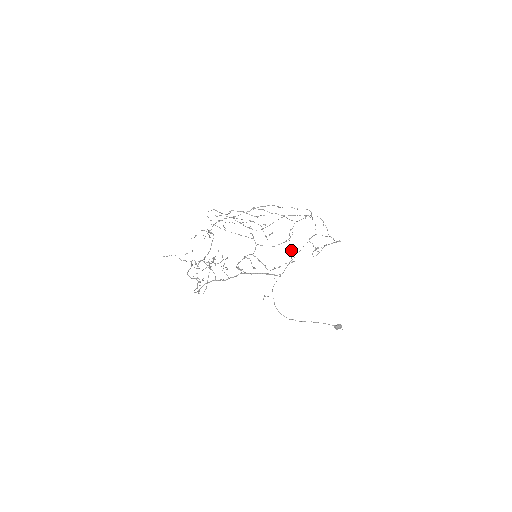
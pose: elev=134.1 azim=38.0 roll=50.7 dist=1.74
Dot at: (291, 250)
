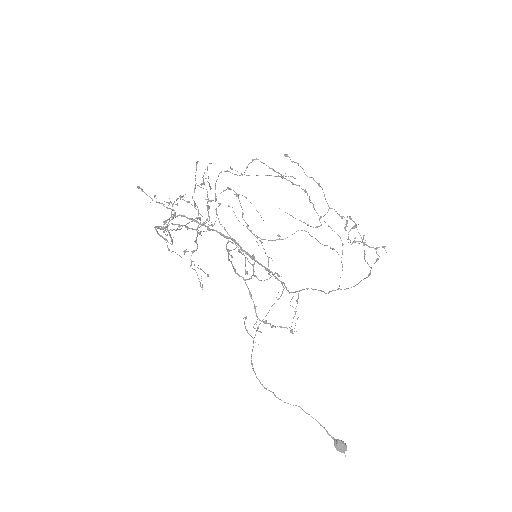
Dot at: occluded
